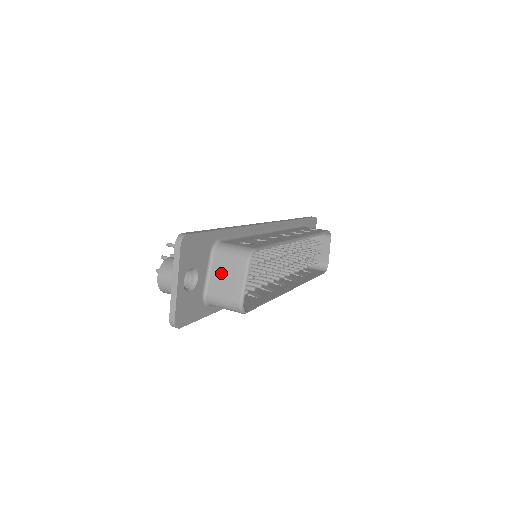
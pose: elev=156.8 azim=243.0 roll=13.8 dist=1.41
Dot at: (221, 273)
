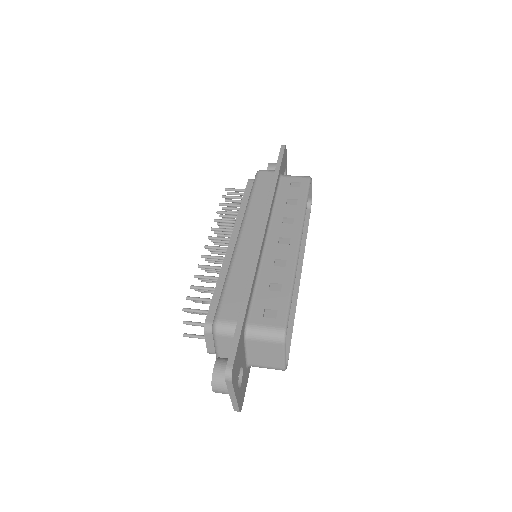
Dot at: (259, 352)
